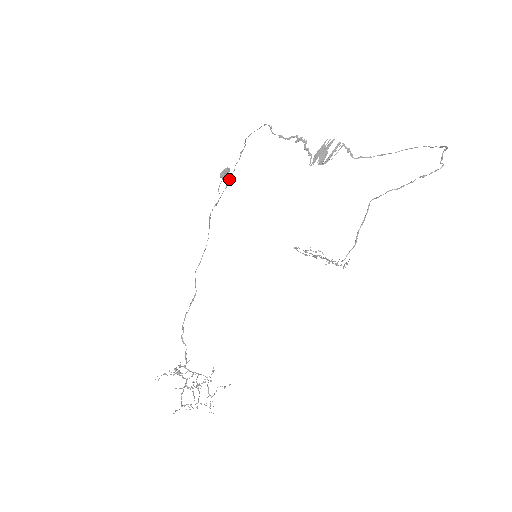
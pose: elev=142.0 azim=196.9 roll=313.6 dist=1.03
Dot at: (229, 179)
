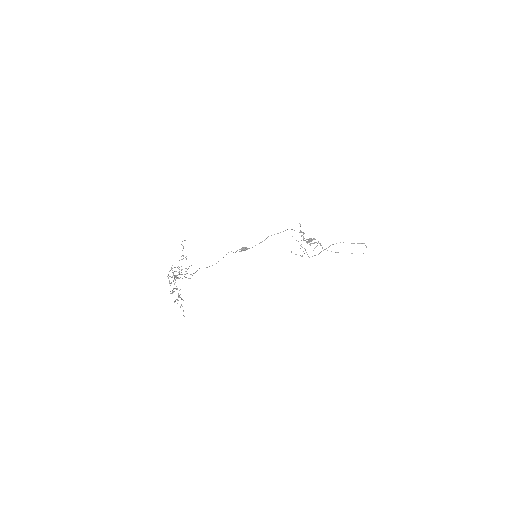
Dot at: (246, 249)
